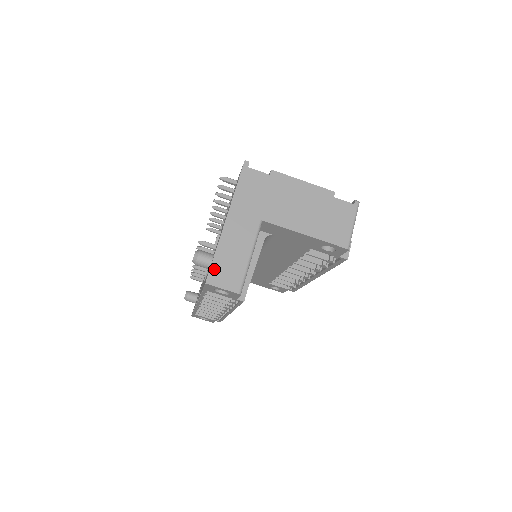
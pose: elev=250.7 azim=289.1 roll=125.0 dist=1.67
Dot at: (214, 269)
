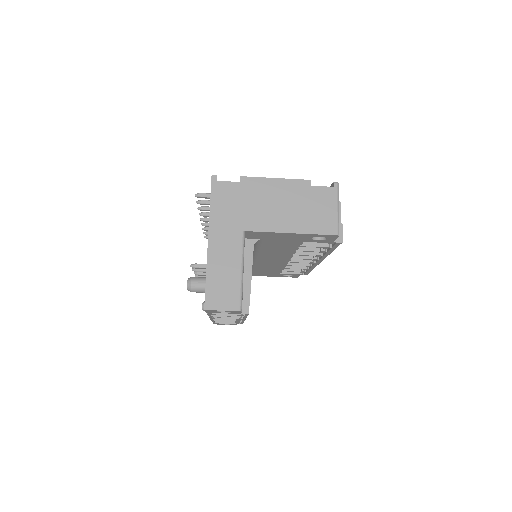
Dot at: (209, 293)
